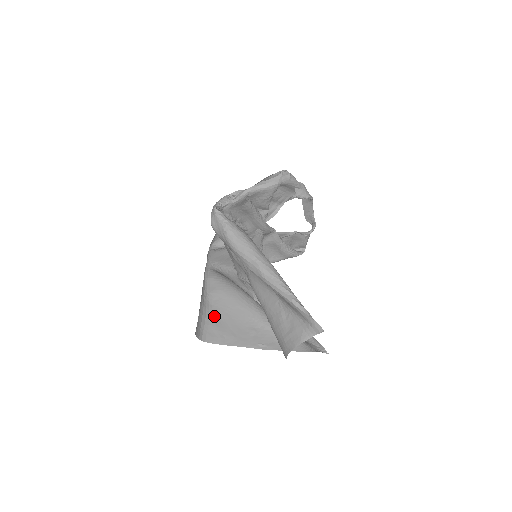
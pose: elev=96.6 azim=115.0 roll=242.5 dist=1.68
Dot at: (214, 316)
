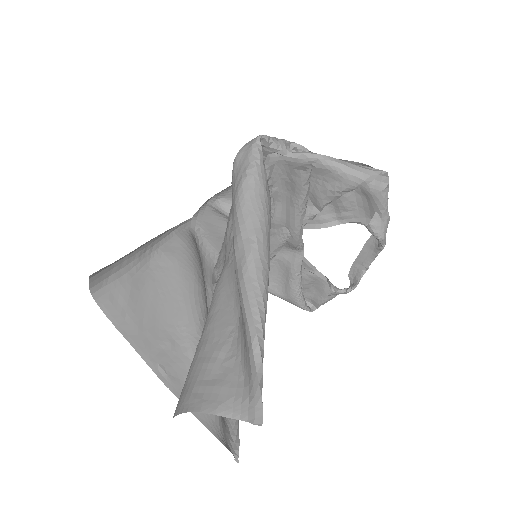
Dot at: (139, 281)
